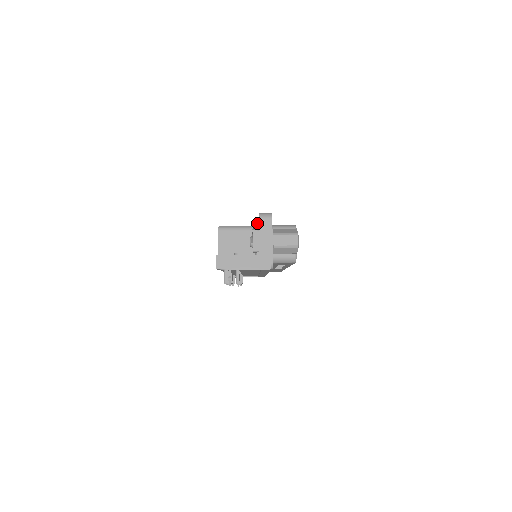
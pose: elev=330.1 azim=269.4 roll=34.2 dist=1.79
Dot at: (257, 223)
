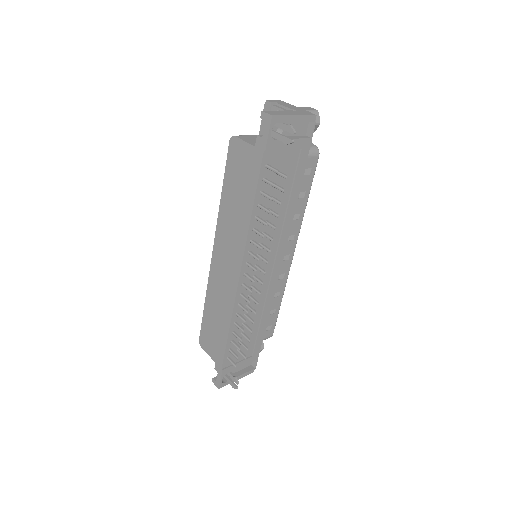
Dot at: (272, 101)
